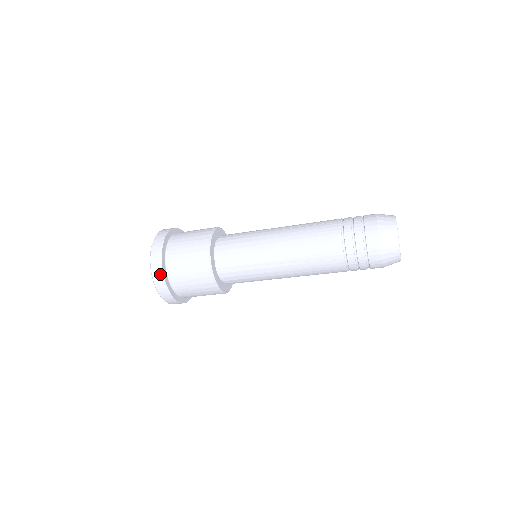
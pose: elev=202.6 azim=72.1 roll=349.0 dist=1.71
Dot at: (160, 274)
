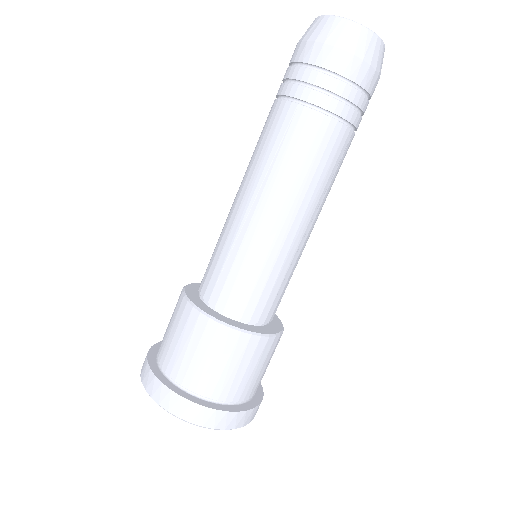
Dot at: (151, 379)
